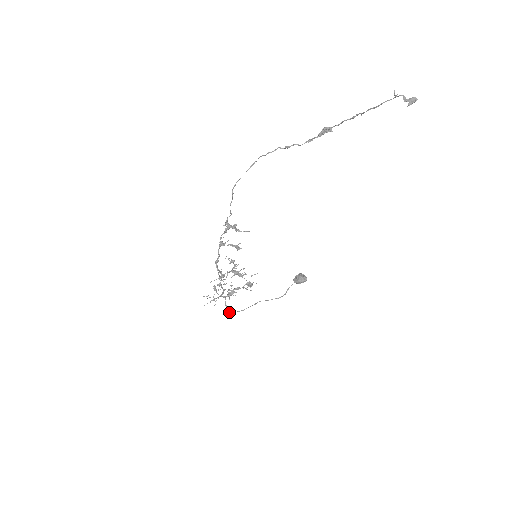
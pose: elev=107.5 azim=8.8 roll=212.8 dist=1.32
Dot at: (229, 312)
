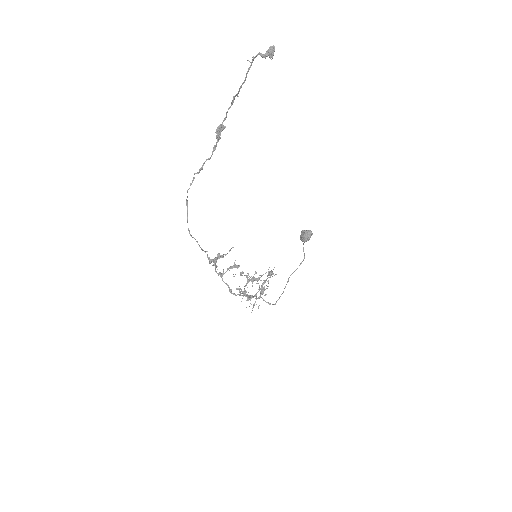
Dot at: (274, 304)
